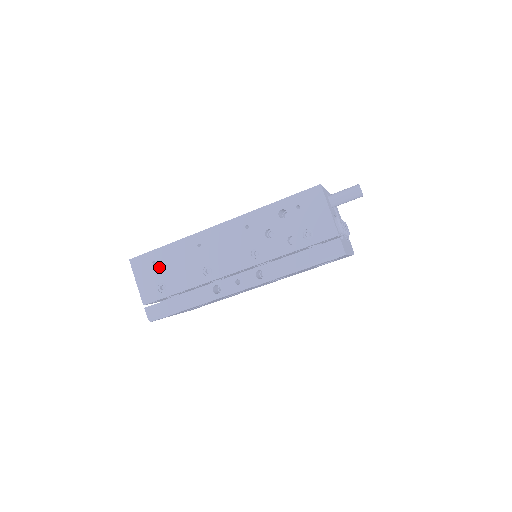
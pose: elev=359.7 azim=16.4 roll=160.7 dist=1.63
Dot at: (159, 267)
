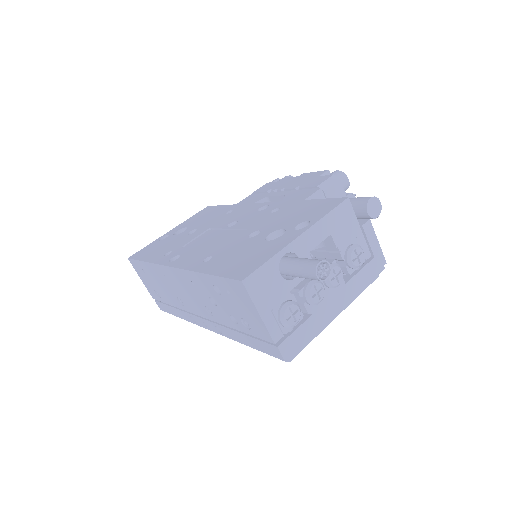
Dot at: (148, 277)
